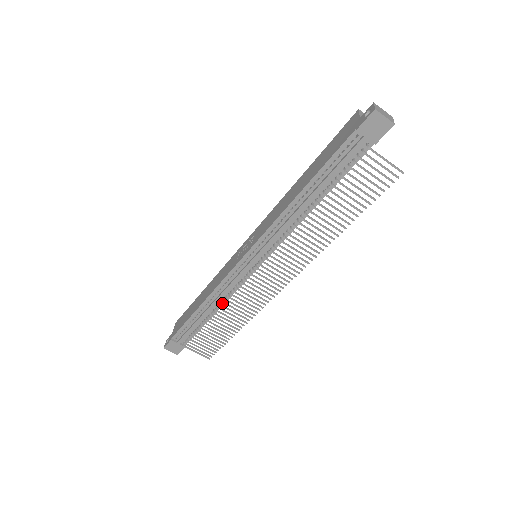
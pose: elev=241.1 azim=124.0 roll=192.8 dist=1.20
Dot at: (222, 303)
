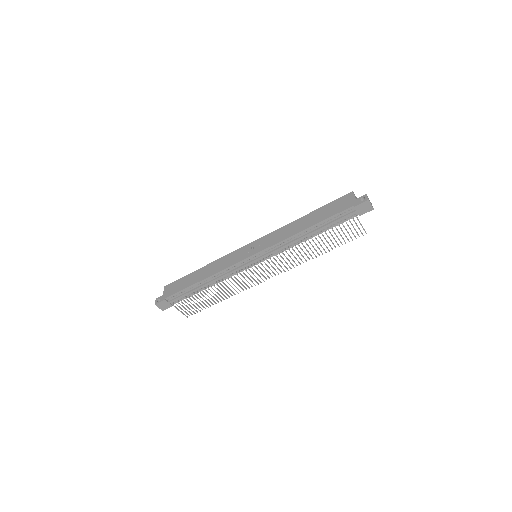
Dot at: (219, 281)
